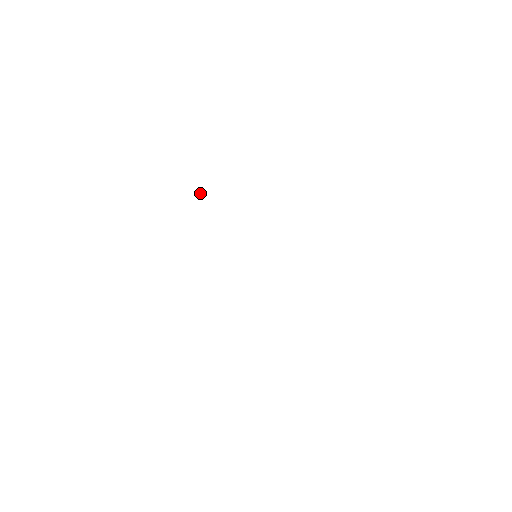
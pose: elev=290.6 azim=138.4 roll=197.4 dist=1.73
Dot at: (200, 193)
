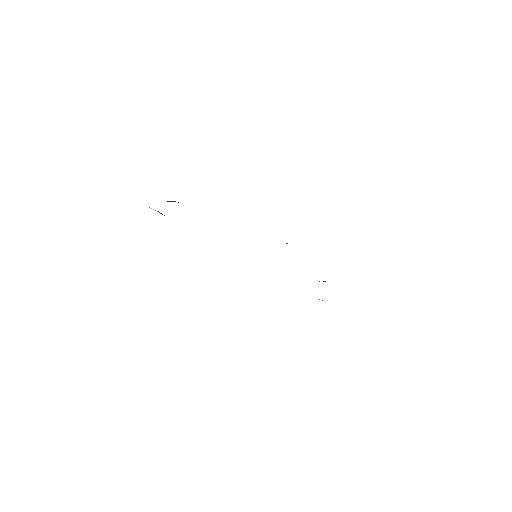
Dot at: occluded
